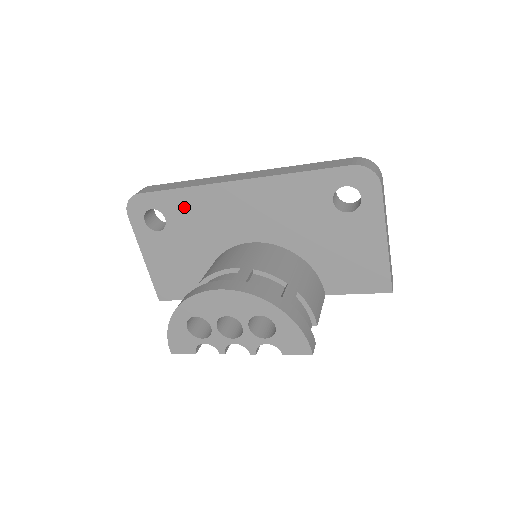
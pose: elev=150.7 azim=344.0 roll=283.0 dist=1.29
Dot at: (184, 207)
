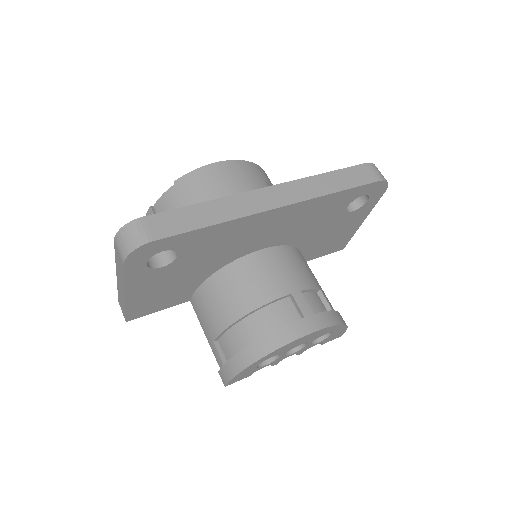
Dot at: (208, 240)
